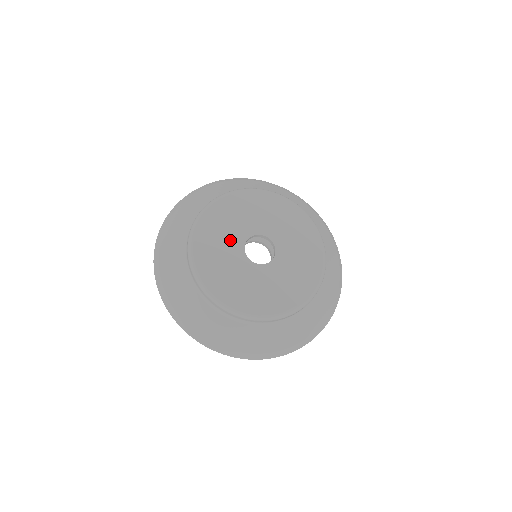
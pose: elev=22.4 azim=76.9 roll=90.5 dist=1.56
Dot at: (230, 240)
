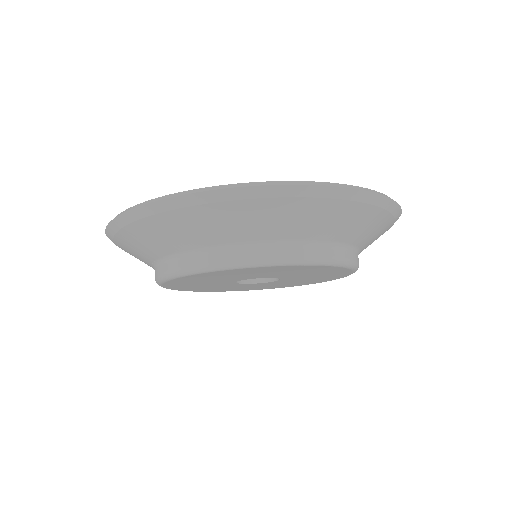
Dot at: occluded
